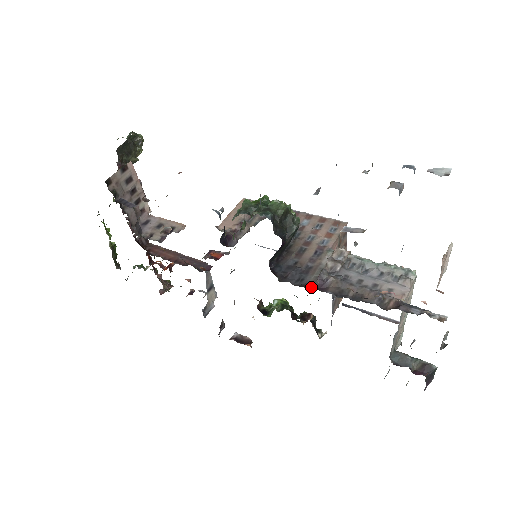
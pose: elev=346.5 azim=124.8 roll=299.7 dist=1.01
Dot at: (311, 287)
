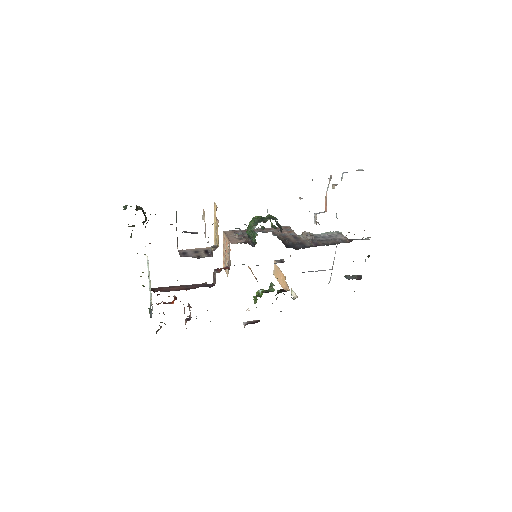
Dot at: (313, 246)
